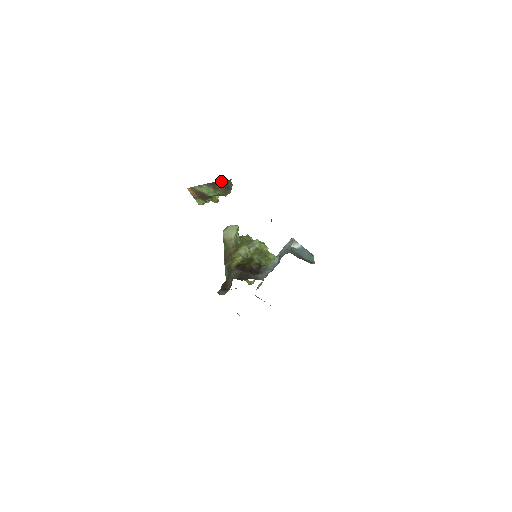
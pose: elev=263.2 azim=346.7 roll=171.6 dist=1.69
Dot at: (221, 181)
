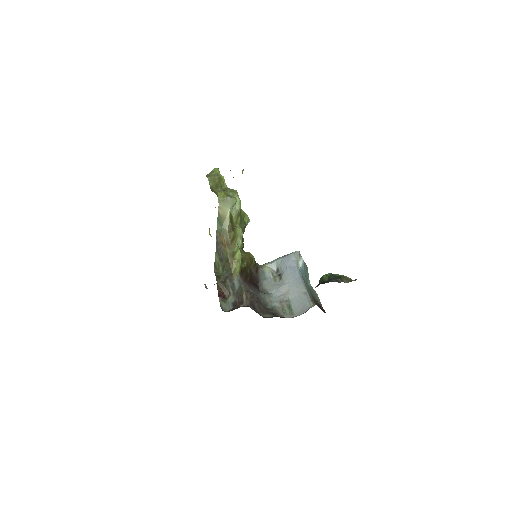
Dot at: occluded
